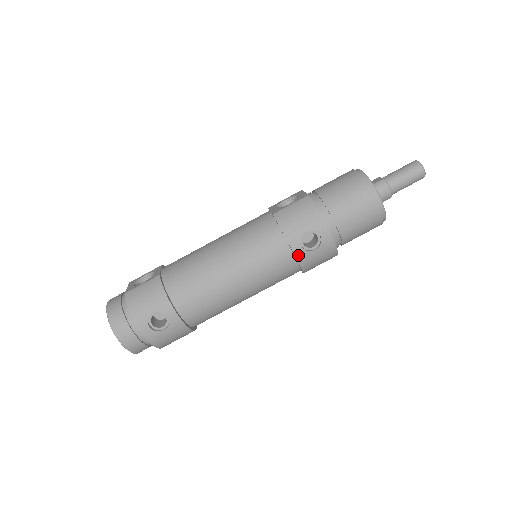
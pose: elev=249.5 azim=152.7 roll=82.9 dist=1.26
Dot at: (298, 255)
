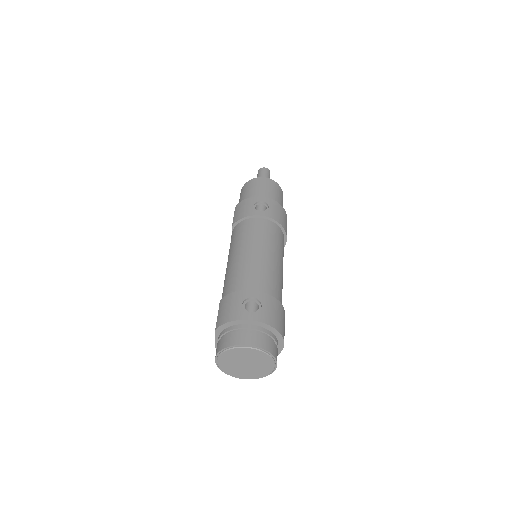
Dot at: (265, 215)
